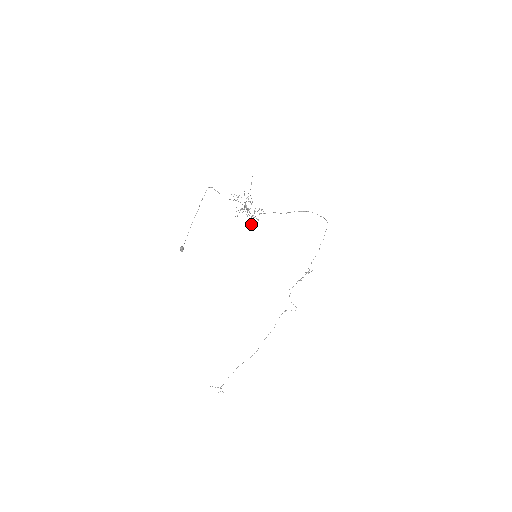
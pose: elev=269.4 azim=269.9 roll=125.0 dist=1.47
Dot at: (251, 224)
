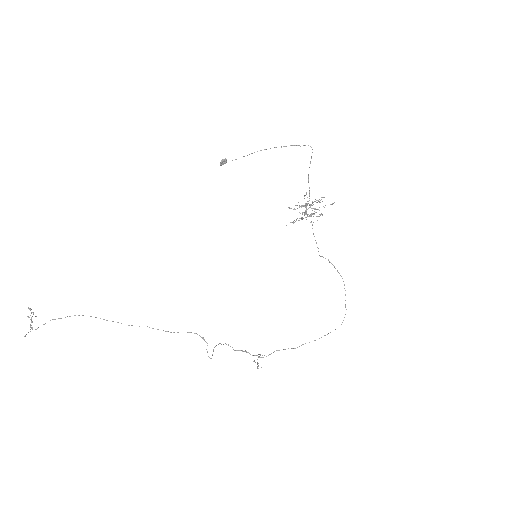
Dot at: (293, 222)
